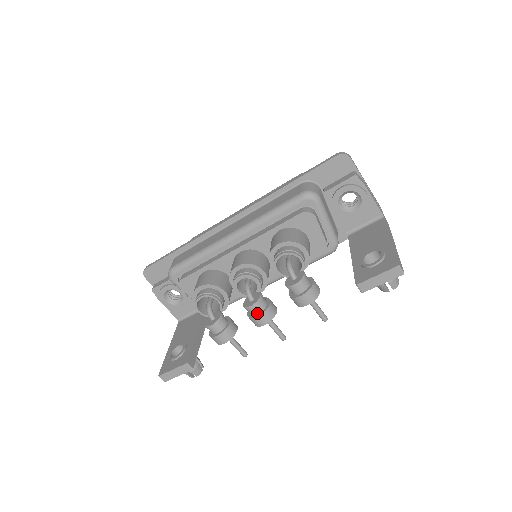
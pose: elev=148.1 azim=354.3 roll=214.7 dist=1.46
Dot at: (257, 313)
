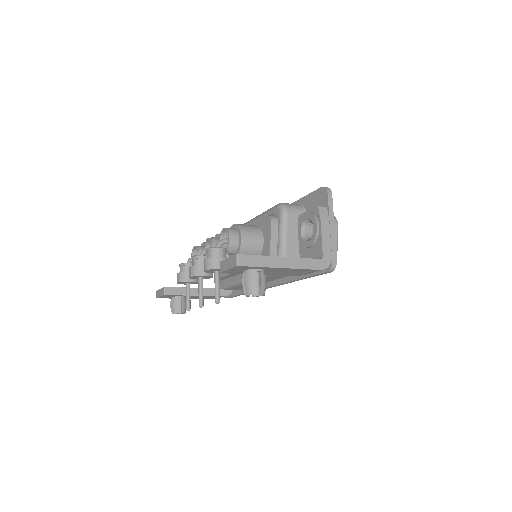
Dot at: occluded
